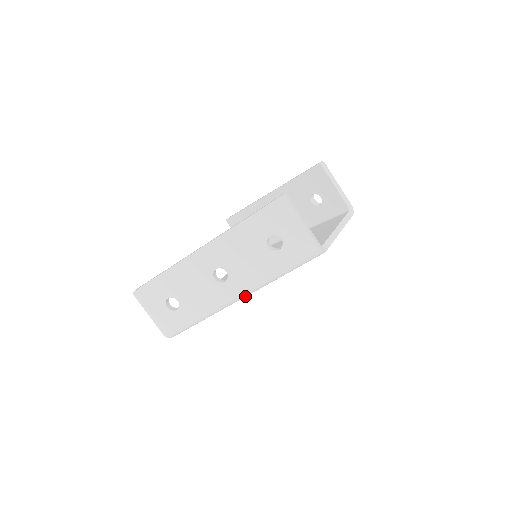
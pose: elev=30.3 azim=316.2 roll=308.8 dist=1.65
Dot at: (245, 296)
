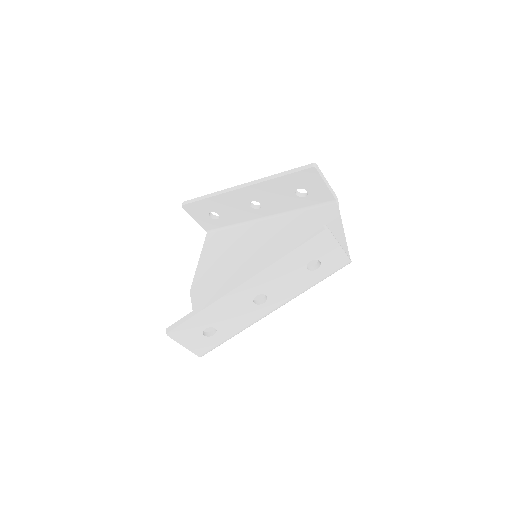
Dot at: occluded
